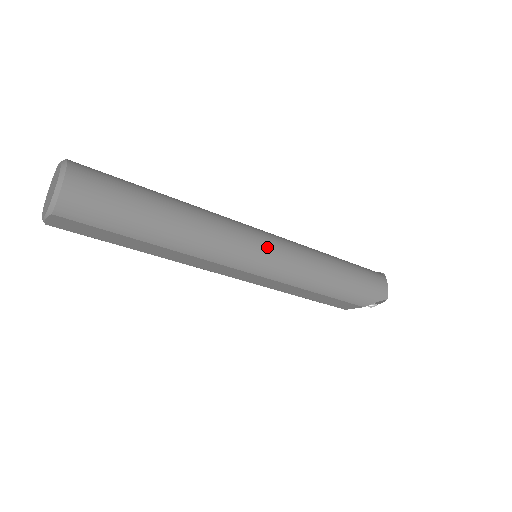
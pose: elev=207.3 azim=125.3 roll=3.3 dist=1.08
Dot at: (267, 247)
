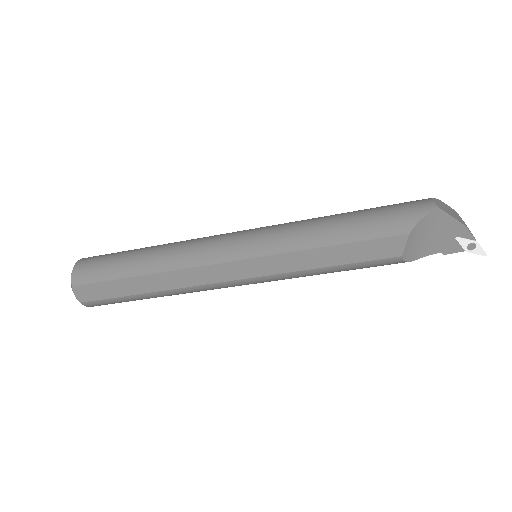
Dot at: (242, 233)
